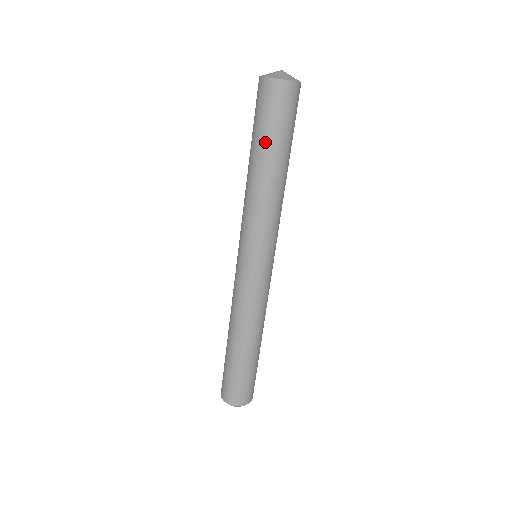
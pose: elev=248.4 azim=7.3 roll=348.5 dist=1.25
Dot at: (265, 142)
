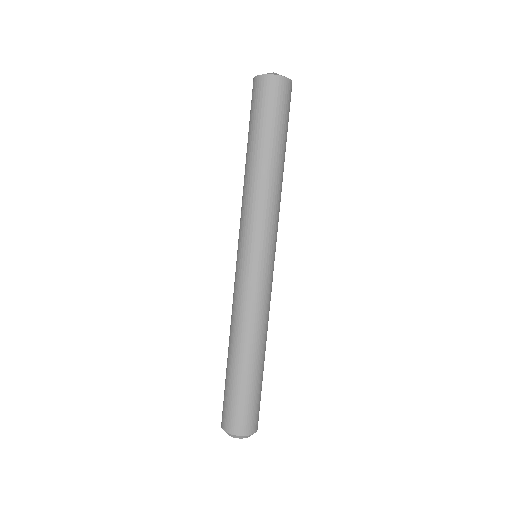
Dot at: (277, 135)
